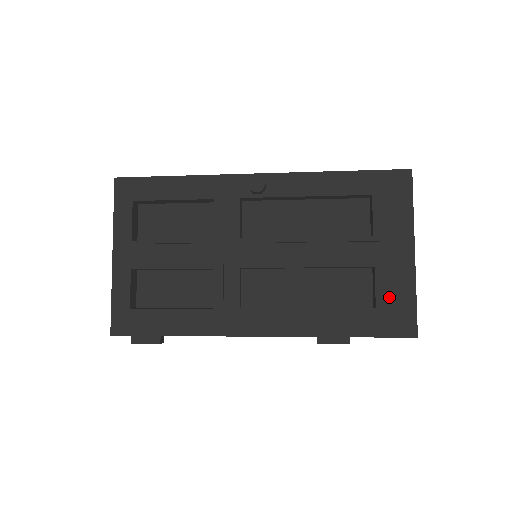
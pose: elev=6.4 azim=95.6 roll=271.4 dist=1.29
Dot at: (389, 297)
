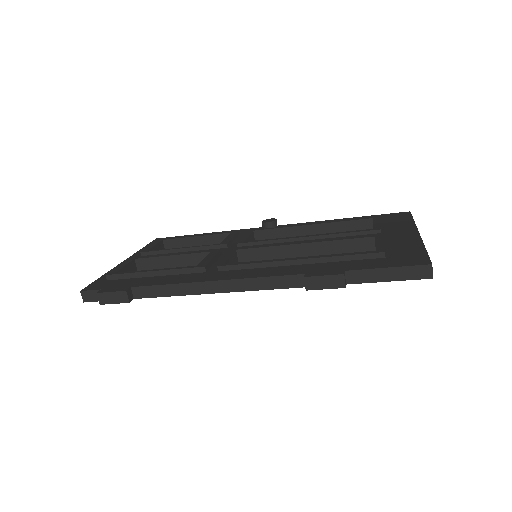
Dot at: (393, 250)
